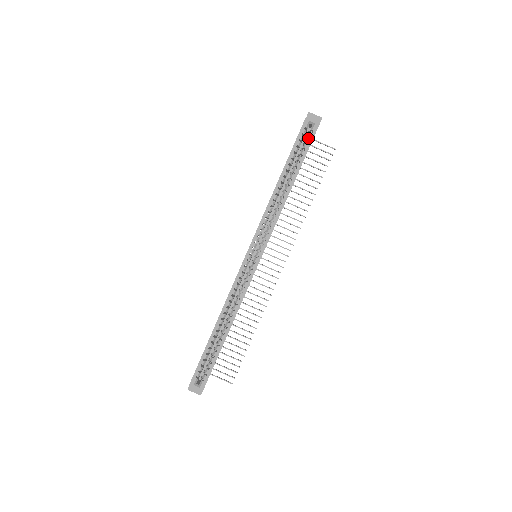
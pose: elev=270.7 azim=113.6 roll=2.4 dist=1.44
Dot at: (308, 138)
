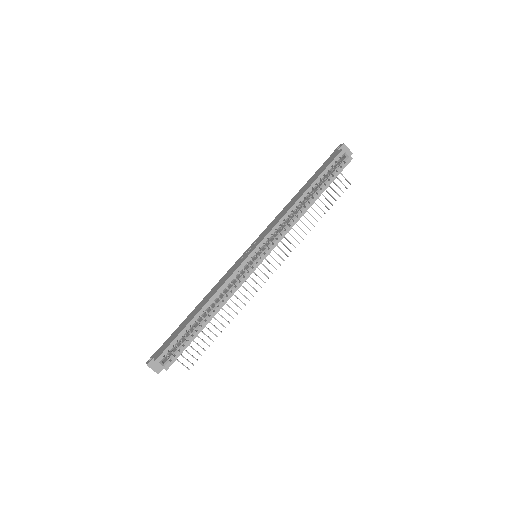
Dot at: (339, 167)
